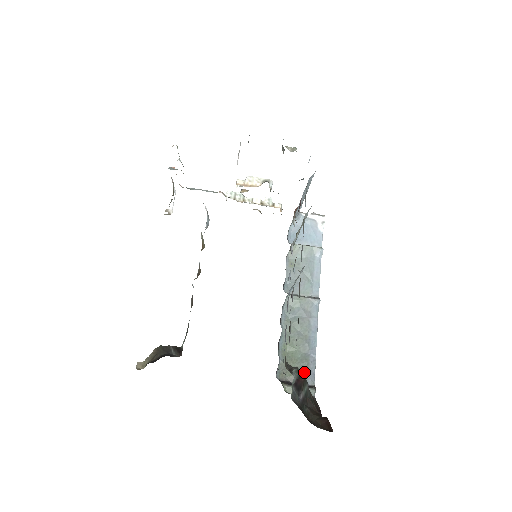
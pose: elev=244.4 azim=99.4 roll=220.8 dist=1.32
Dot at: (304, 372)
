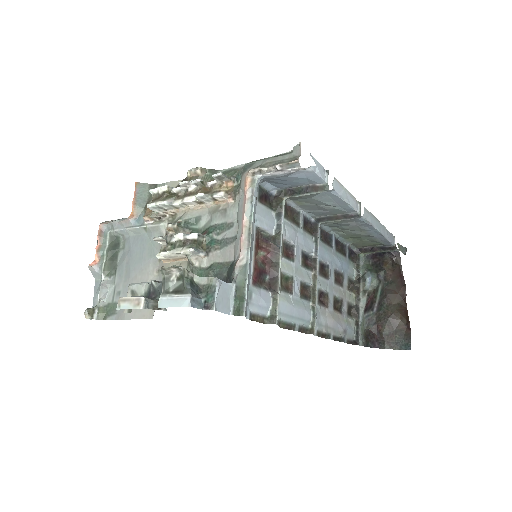
Dot at: (378, 244)
